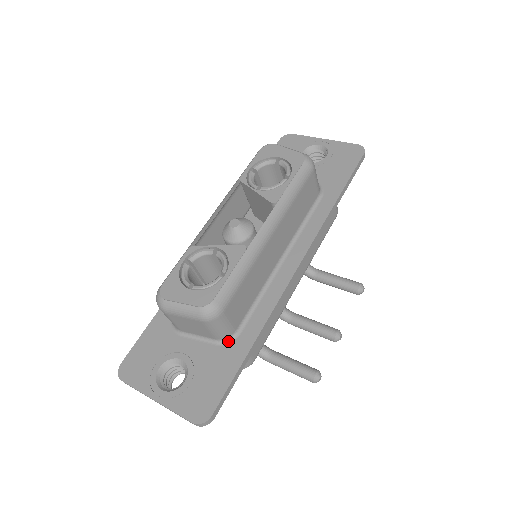
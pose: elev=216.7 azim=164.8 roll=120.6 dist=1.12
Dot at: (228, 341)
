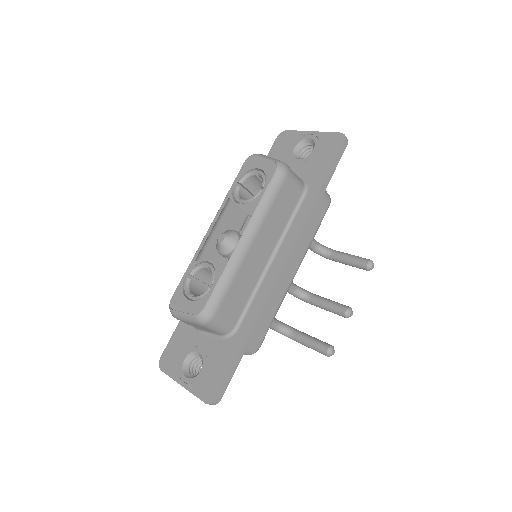
Dot at: (230, 336)
